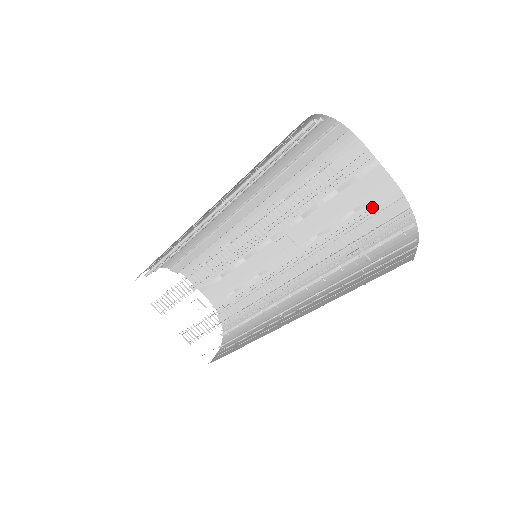
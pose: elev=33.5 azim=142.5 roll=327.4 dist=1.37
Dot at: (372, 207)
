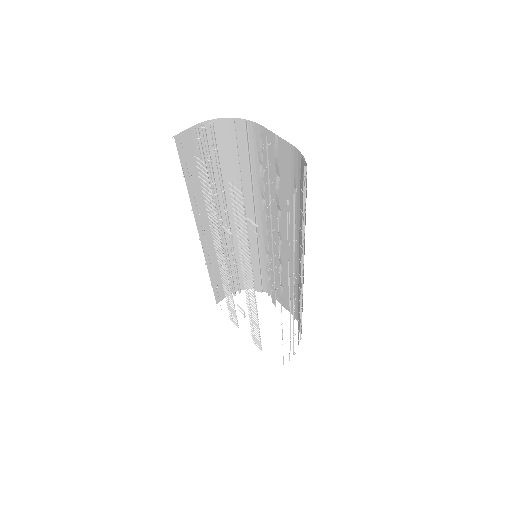
Dot at: (299, 179)
